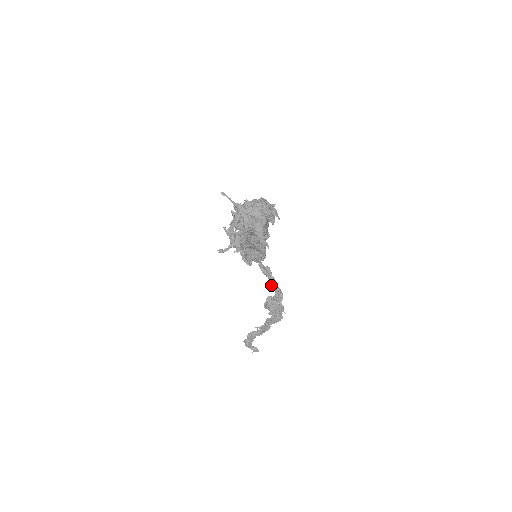
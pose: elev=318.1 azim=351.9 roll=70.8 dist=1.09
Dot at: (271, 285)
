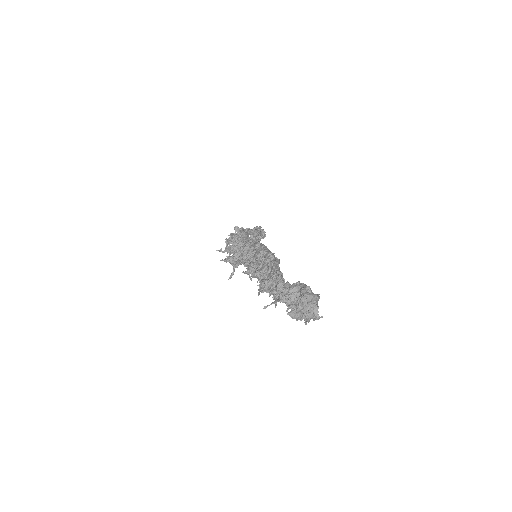
Dot at: occluded
